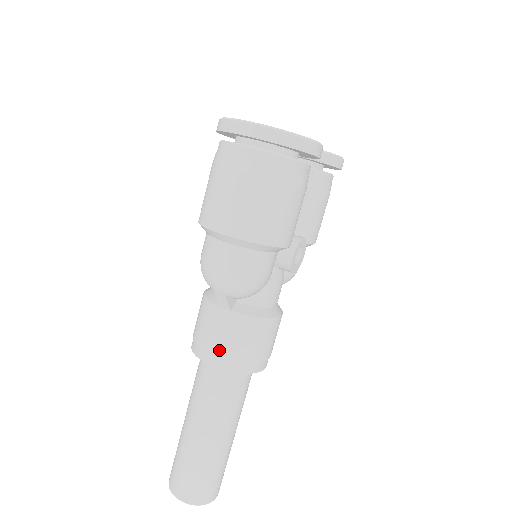
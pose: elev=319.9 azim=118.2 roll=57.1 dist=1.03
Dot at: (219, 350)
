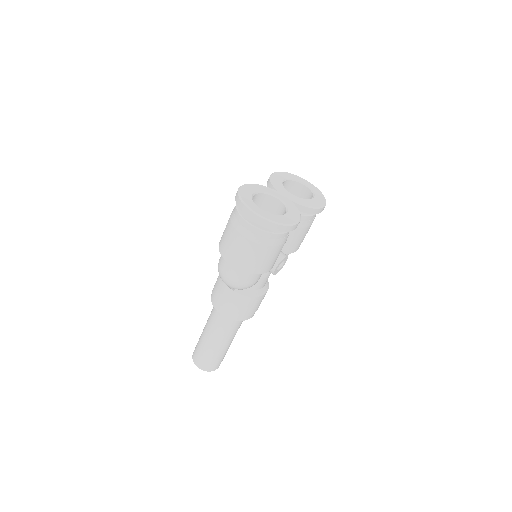
Dot at: (225, 308)
